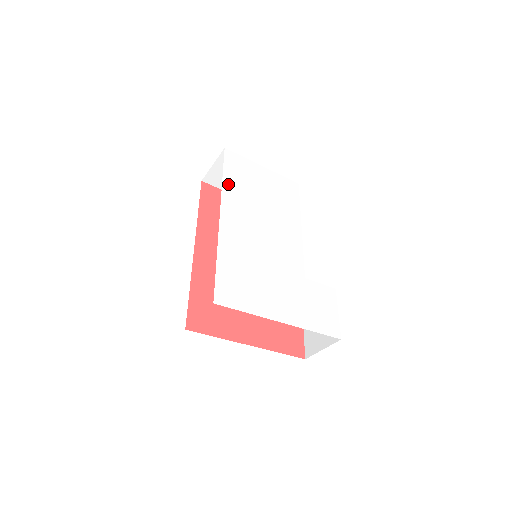
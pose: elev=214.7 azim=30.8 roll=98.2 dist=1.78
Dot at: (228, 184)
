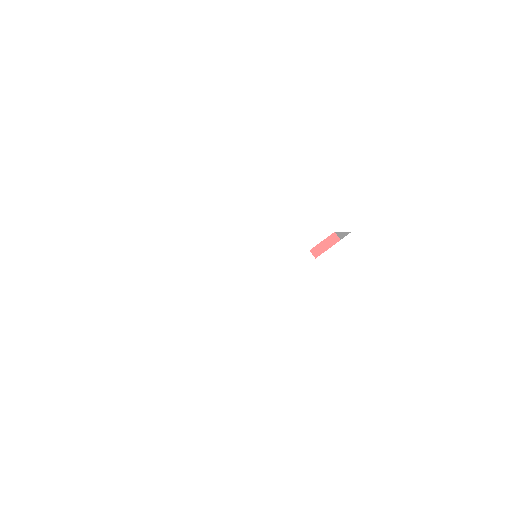
Dot at: (173, 243)
